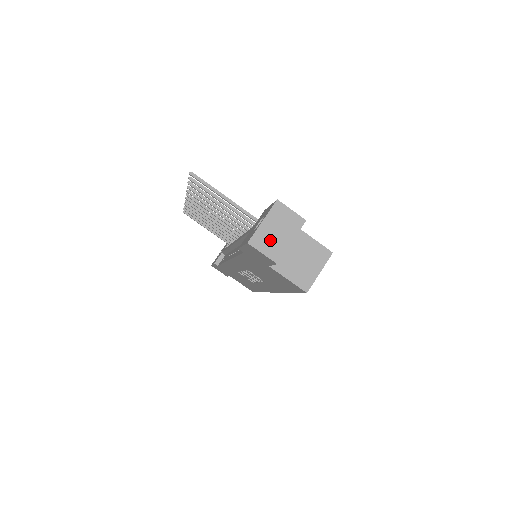
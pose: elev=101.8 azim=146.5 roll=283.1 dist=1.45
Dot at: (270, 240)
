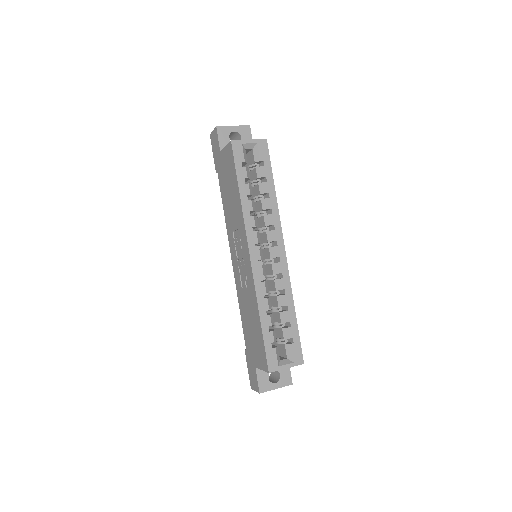
Dot at: occluded
